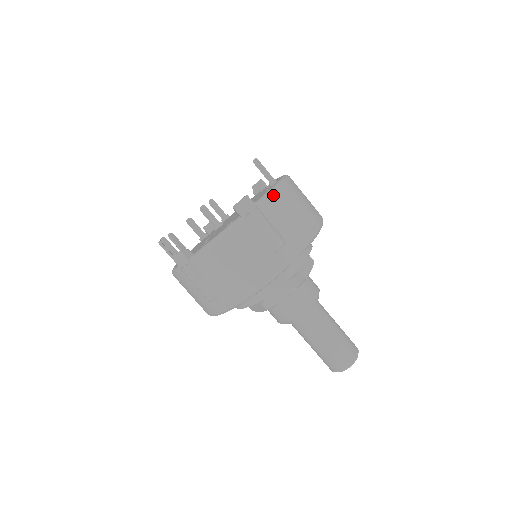
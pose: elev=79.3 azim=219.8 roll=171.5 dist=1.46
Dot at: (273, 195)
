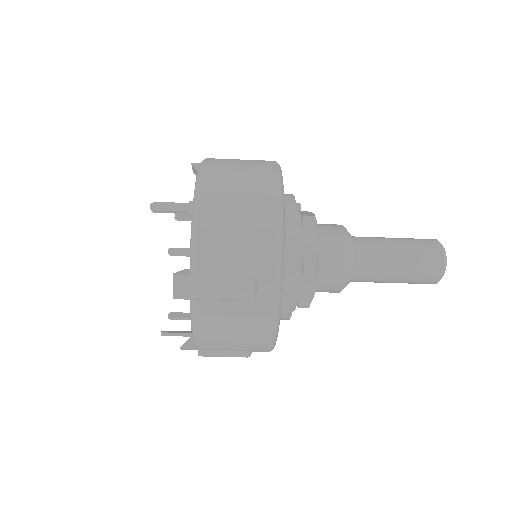
Dot at: (198, 243)
